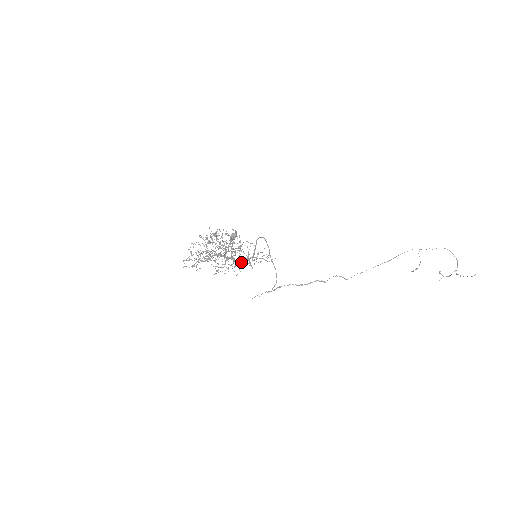
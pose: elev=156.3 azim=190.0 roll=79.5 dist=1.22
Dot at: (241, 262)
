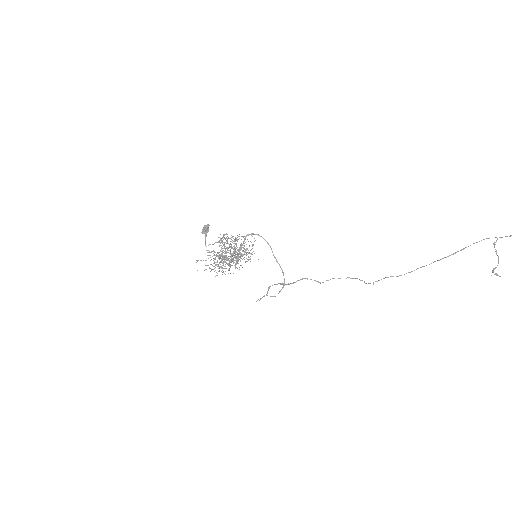
Dot at: (231, 260)
